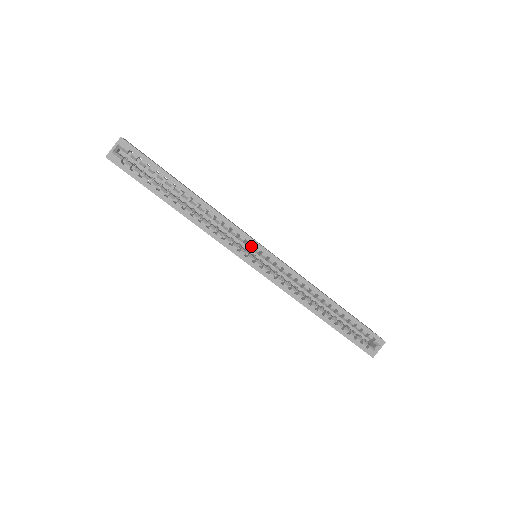
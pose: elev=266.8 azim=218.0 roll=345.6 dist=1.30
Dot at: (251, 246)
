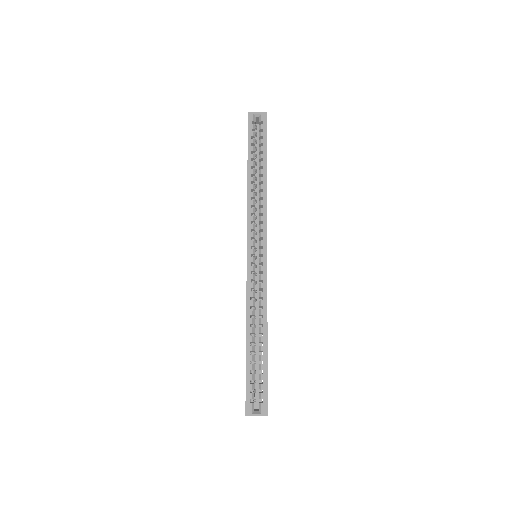
Dot at: occluded
